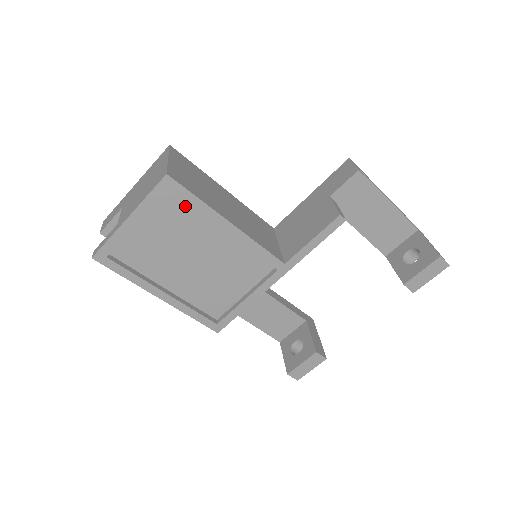
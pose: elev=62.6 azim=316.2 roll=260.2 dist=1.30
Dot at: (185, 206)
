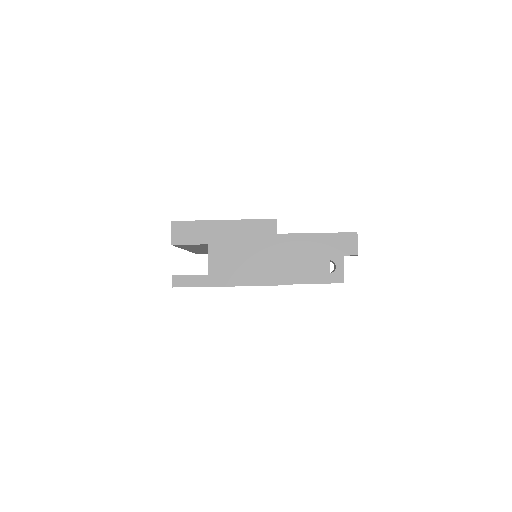
Dot at: occluded
